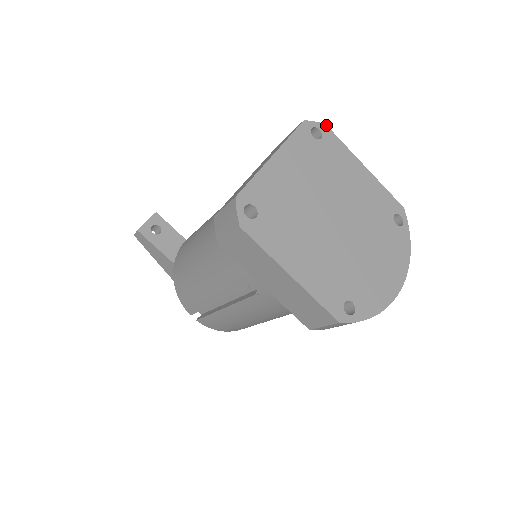
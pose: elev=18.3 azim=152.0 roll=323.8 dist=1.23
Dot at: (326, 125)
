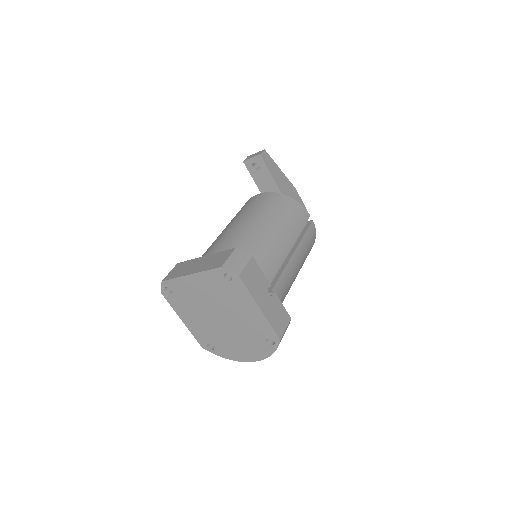
Dot at: (239, 276)
